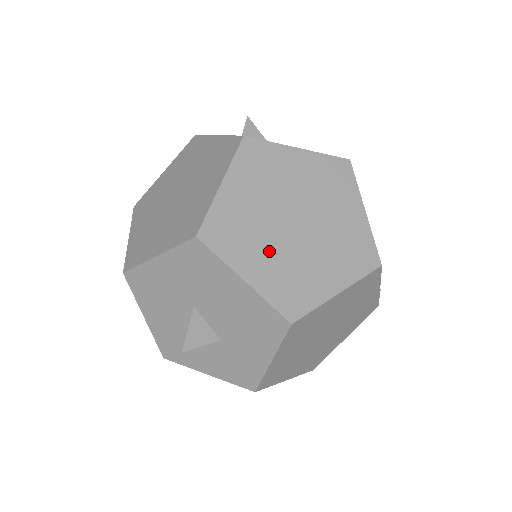
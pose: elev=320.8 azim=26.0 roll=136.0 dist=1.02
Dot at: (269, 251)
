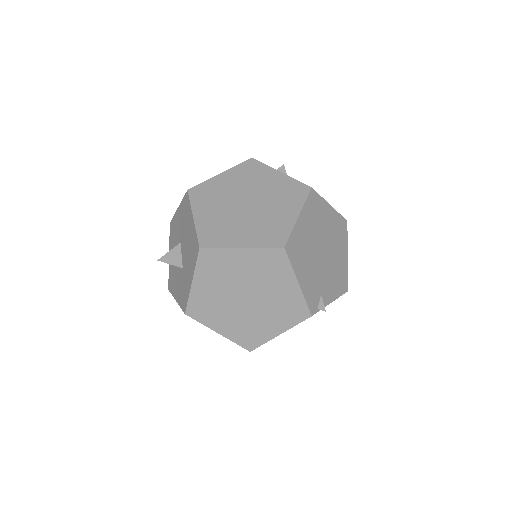
Dot at: (218, 211)
